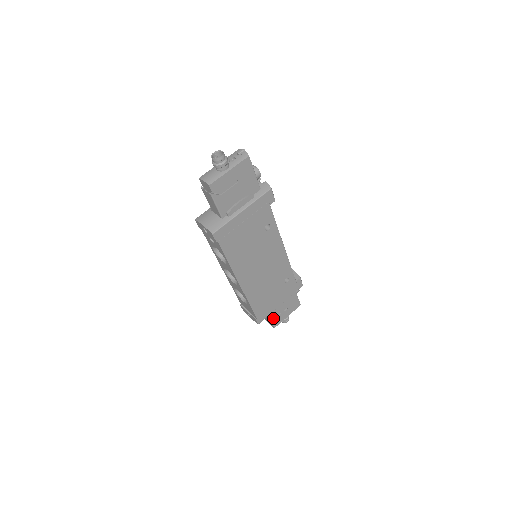
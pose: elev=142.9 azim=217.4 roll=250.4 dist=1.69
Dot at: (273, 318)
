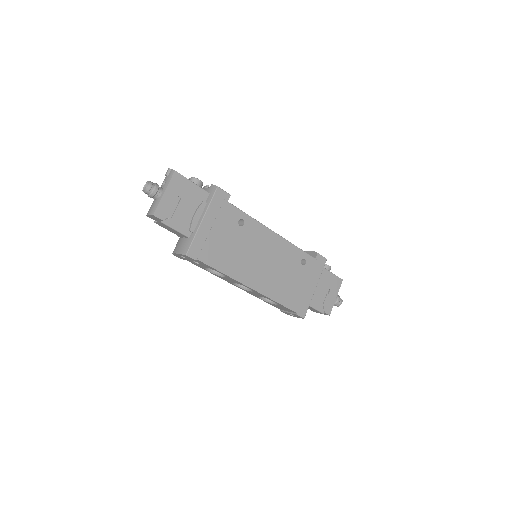
Dot at: (320, 306)
